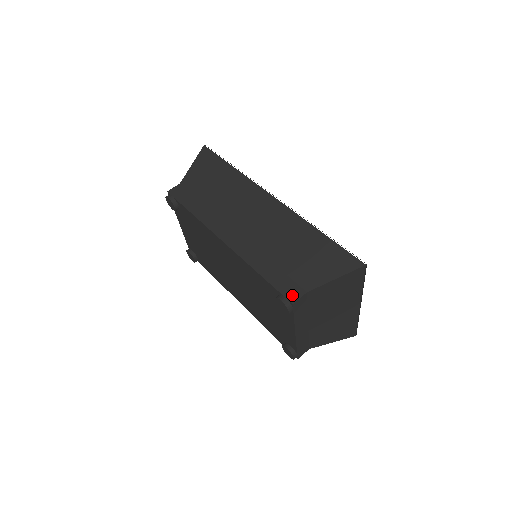
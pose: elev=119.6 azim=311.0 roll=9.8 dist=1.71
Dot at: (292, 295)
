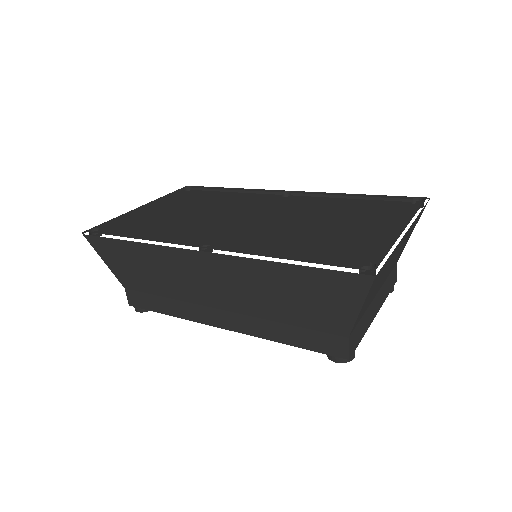
Dot at: (338, 350)
